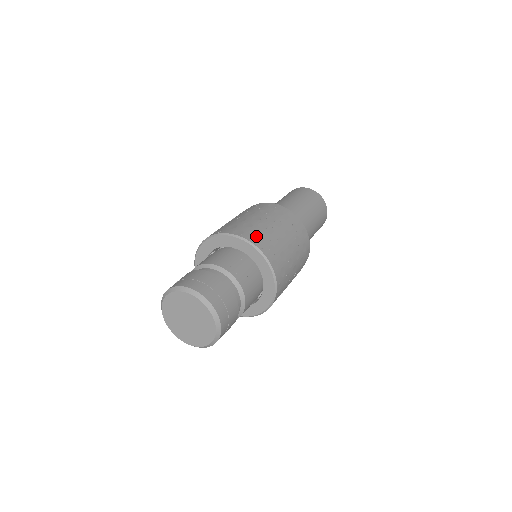
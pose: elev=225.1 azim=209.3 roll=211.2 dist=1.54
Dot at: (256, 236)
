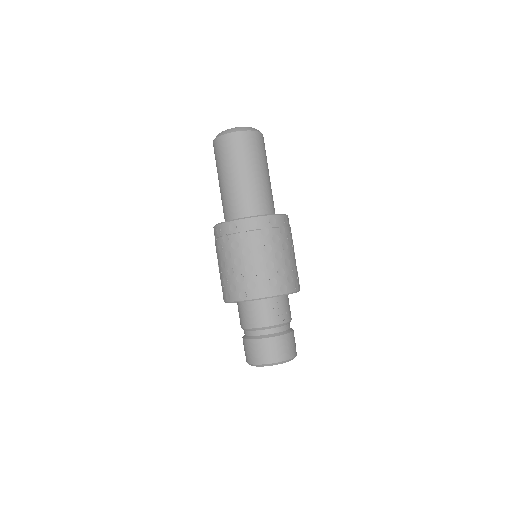
Dot at: (276, 284)
